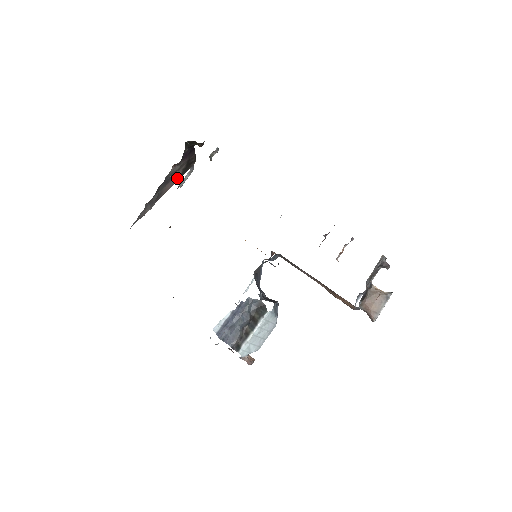
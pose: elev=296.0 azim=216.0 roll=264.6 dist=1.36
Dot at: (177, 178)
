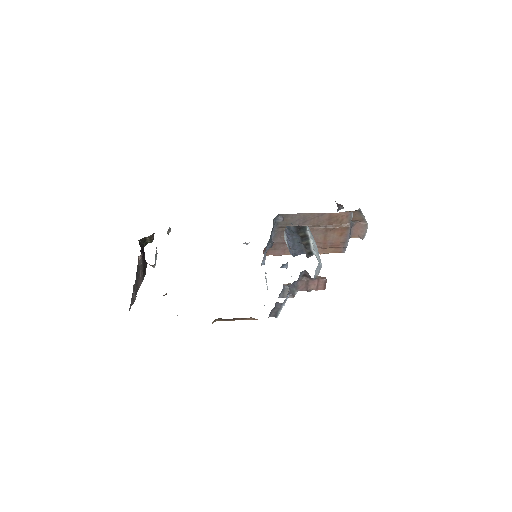
Dot at: (141, 278)
